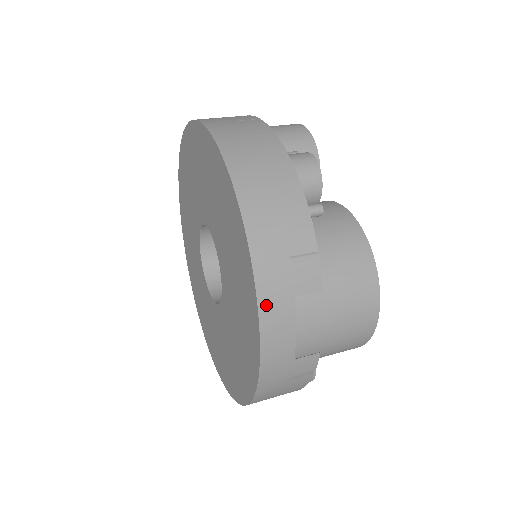
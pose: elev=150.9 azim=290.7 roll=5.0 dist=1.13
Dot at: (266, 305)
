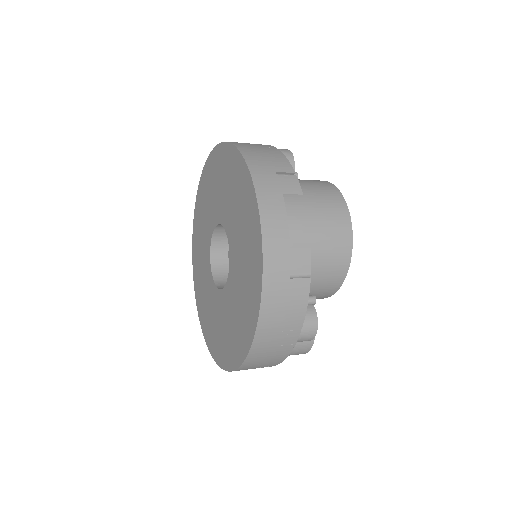
Dot at: (262, 195)
